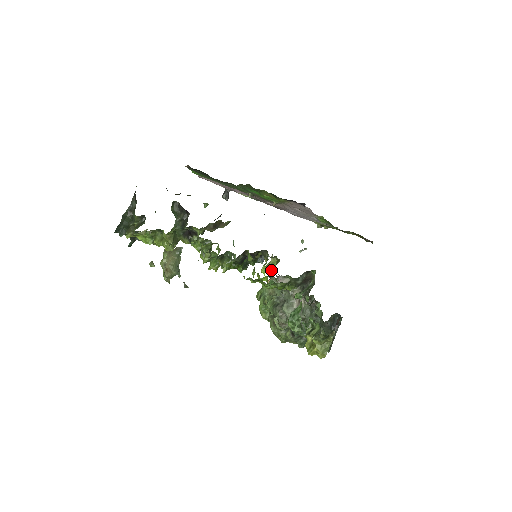
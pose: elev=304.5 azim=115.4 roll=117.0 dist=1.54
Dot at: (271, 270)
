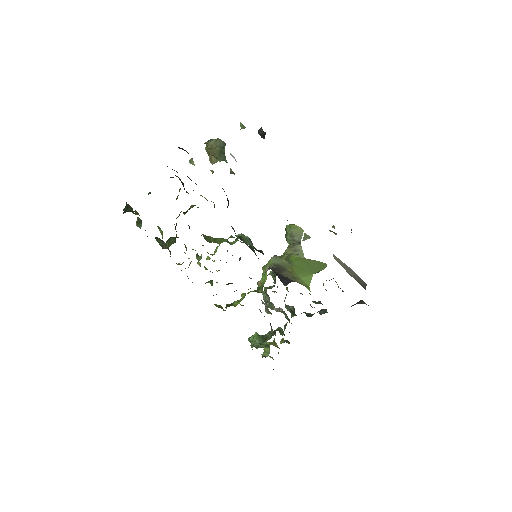
Dot at: (261, 281)
